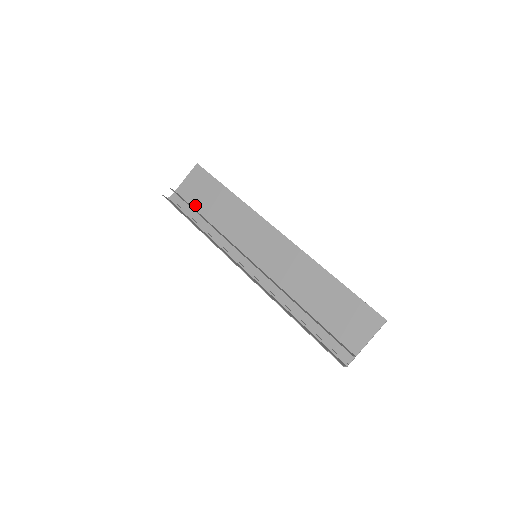
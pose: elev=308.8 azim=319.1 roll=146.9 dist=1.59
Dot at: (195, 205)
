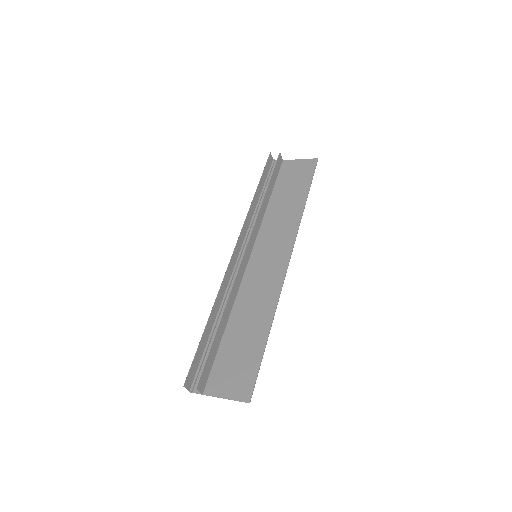
Dot at: (278, 182)
